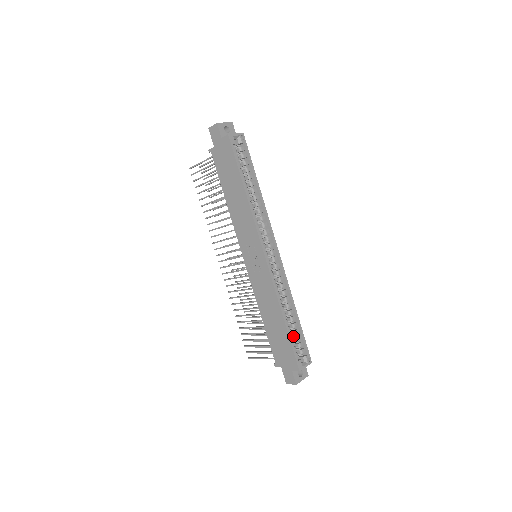
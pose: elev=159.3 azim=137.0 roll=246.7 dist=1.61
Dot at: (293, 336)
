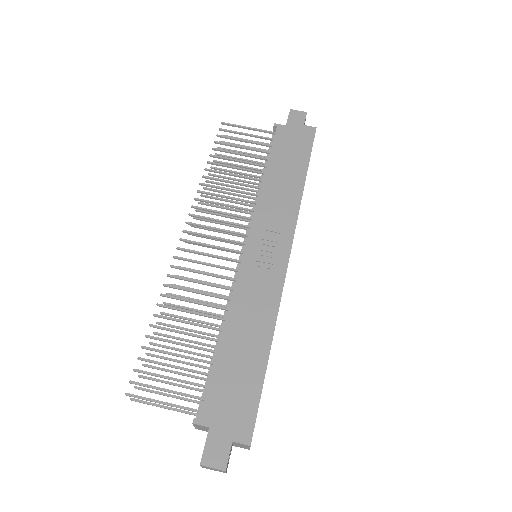
Dot at: occluded
